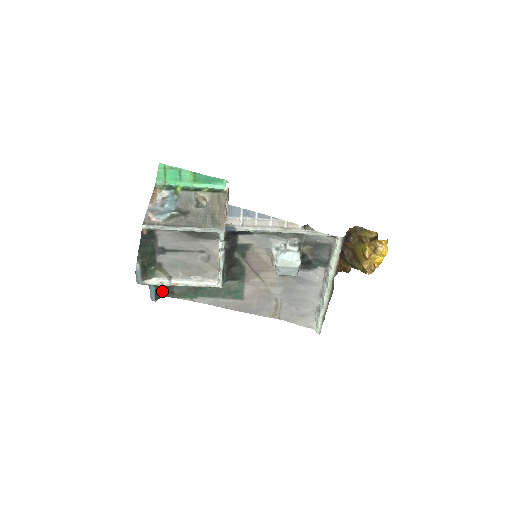
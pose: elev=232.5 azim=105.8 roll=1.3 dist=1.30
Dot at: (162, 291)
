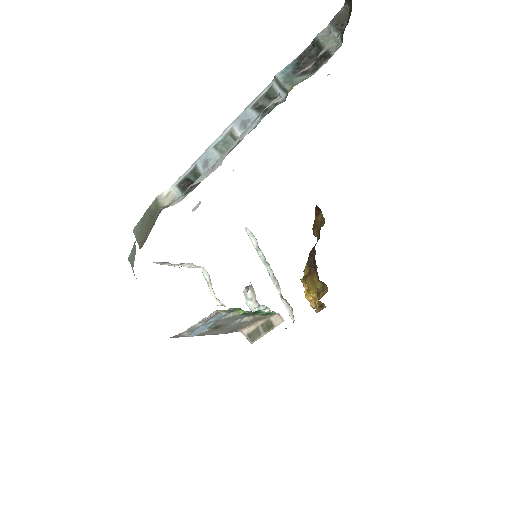
Dot at: occluded
